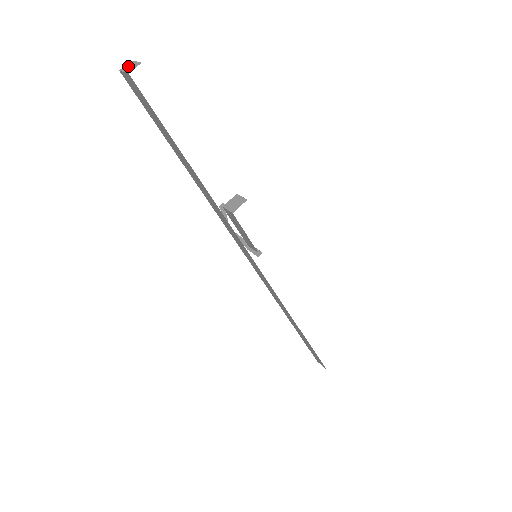
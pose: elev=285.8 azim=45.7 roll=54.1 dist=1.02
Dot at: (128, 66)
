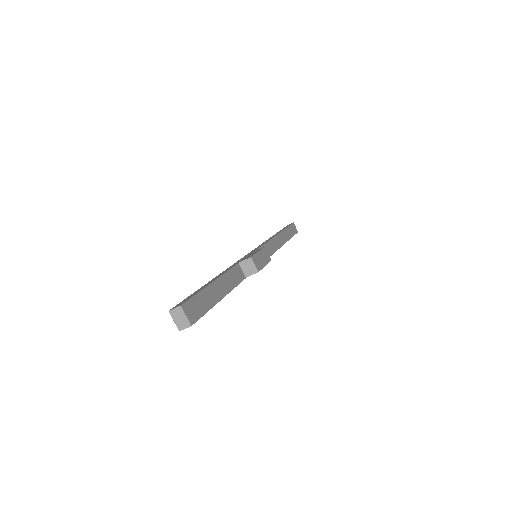
Dot at: (177, 315)
